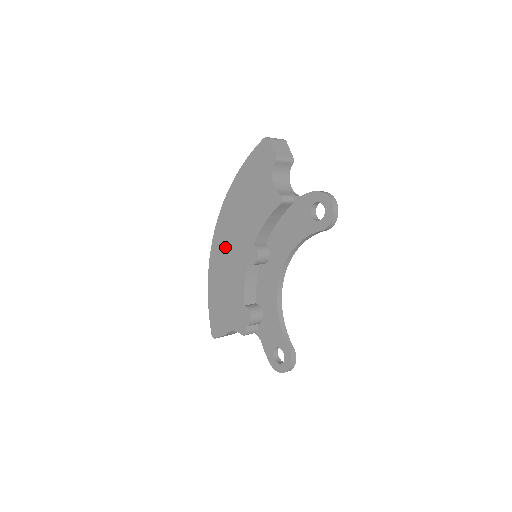
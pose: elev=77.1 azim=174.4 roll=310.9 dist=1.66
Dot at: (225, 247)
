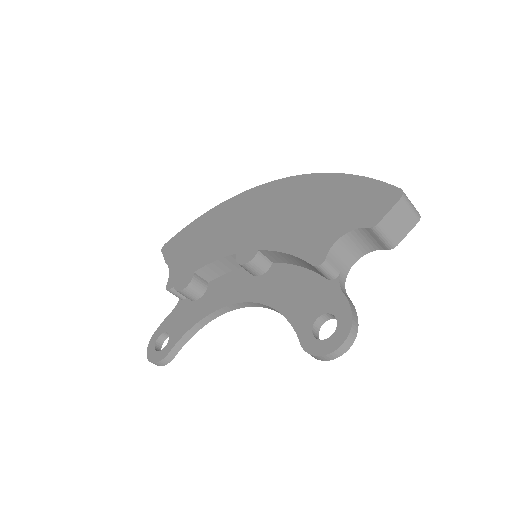
Dot at: (252, 209)
